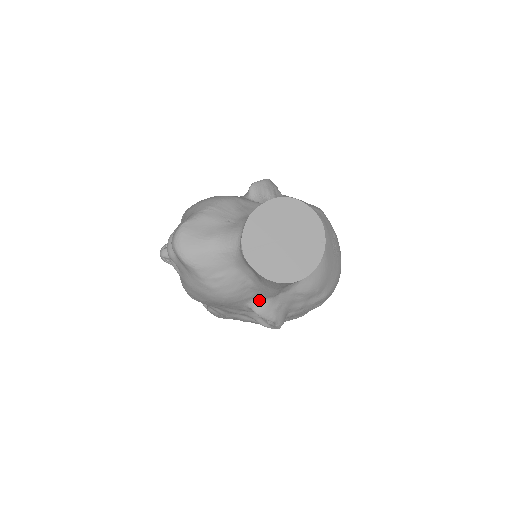
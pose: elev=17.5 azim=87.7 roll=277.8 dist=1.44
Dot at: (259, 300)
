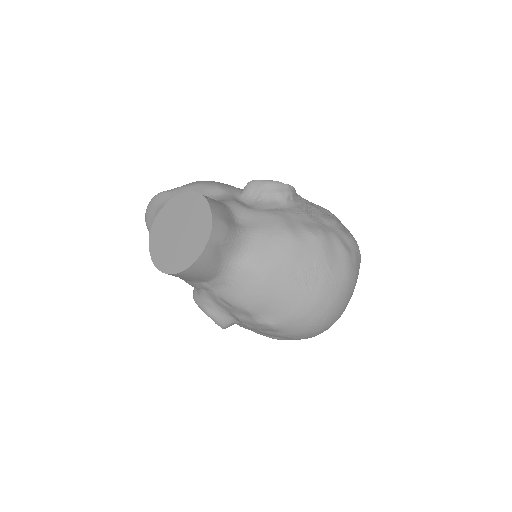
Dot at: occluded
